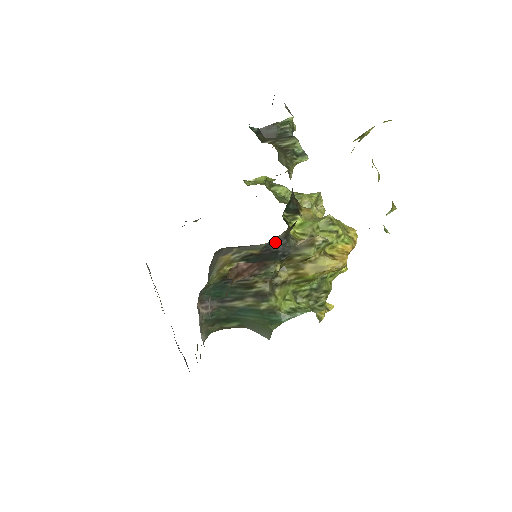
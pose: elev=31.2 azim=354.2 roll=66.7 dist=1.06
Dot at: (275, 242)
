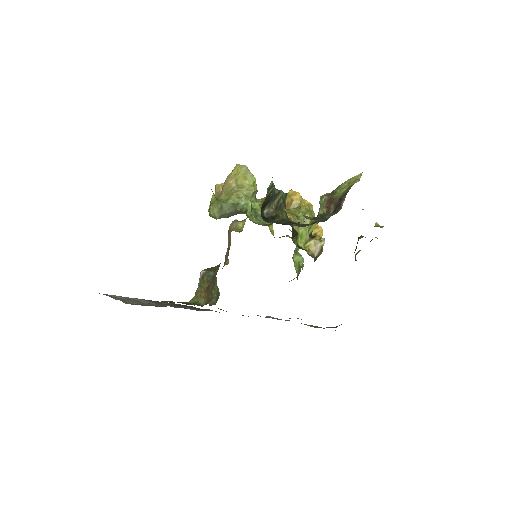
Dot at: occluded
